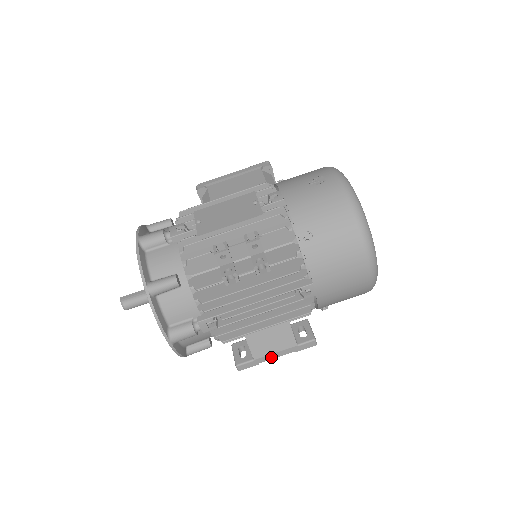
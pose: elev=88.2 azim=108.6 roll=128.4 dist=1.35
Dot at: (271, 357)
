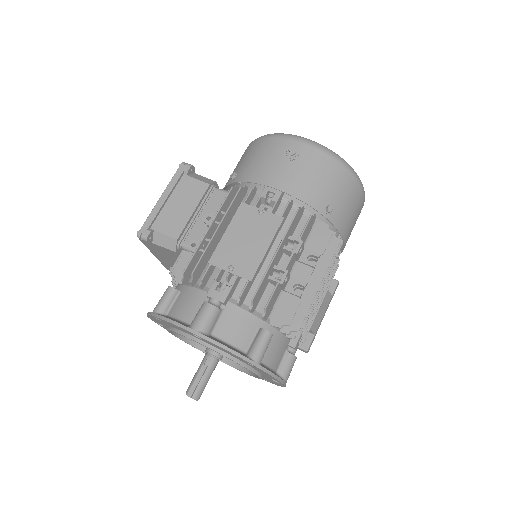
Dot at: (321, 321)
